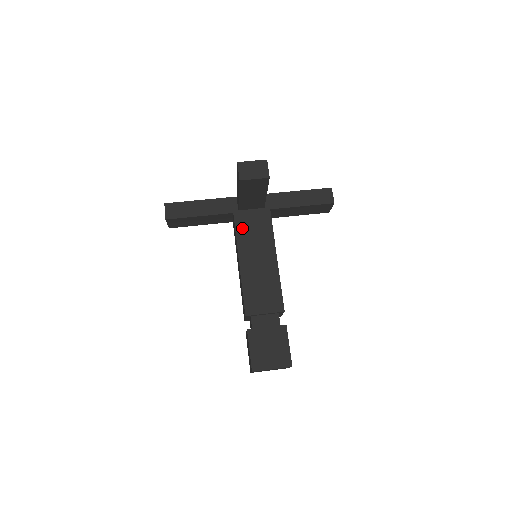
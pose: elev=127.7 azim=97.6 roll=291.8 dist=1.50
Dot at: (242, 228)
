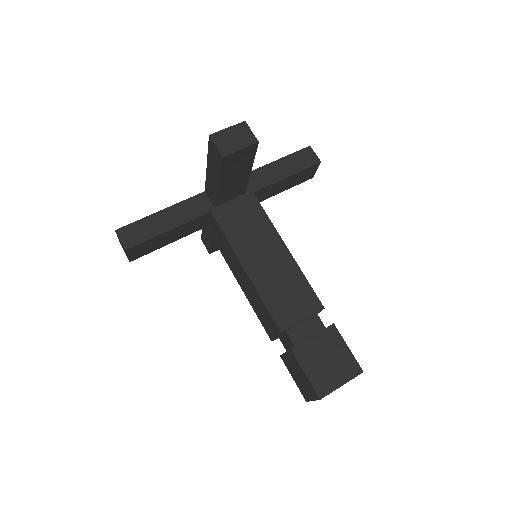
Dot at: (229, 226)
